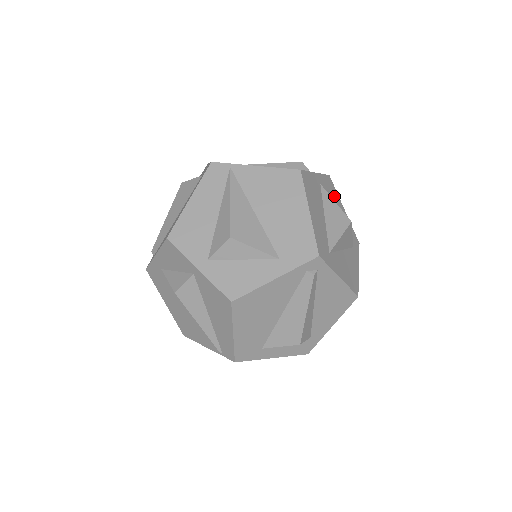
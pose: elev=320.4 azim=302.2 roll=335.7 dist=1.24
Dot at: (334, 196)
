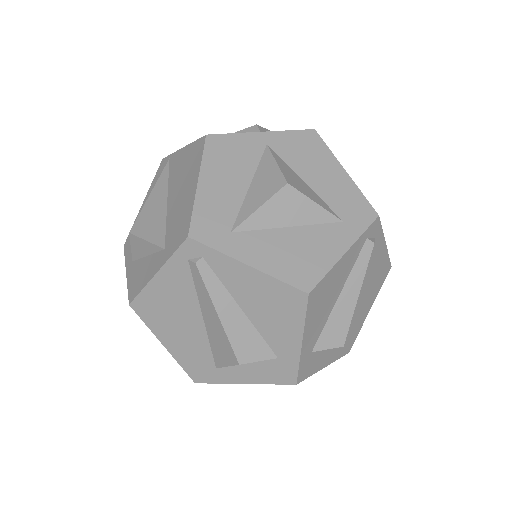
Dot at: (313, 155)
